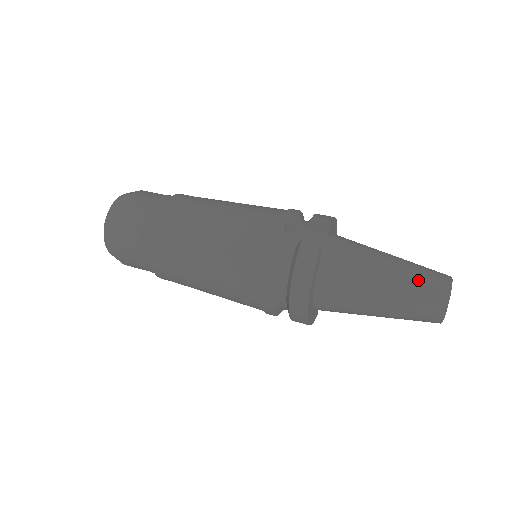
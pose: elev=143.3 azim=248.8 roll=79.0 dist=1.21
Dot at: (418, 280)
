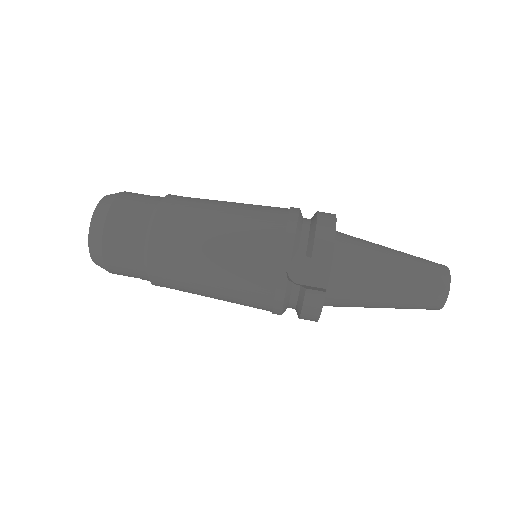
Dot at: (418, 294)
